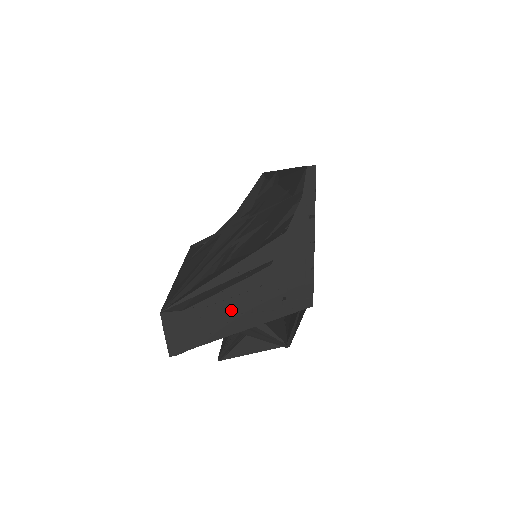
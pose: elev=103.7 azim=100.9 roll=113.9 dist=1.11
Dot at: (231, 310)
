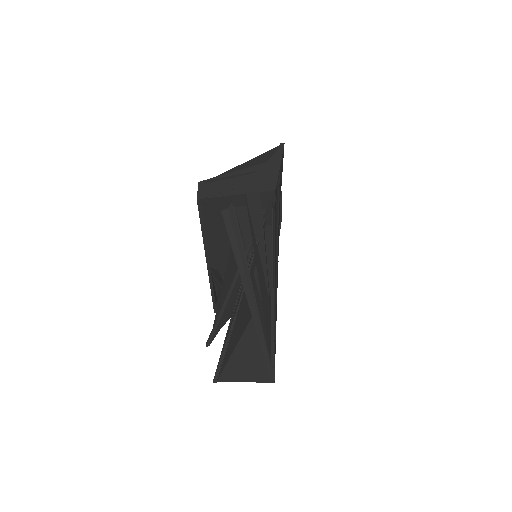
Dot at: (233, 186)
